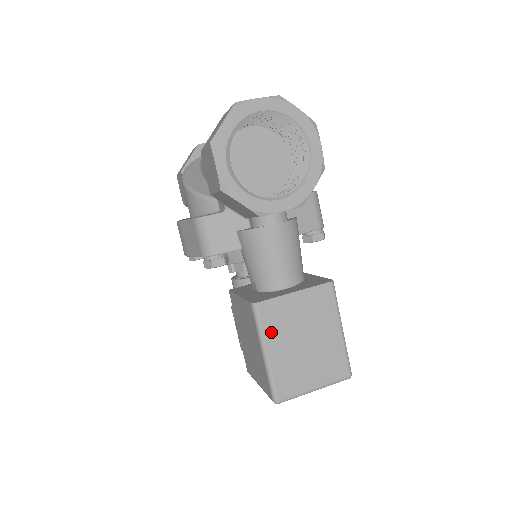
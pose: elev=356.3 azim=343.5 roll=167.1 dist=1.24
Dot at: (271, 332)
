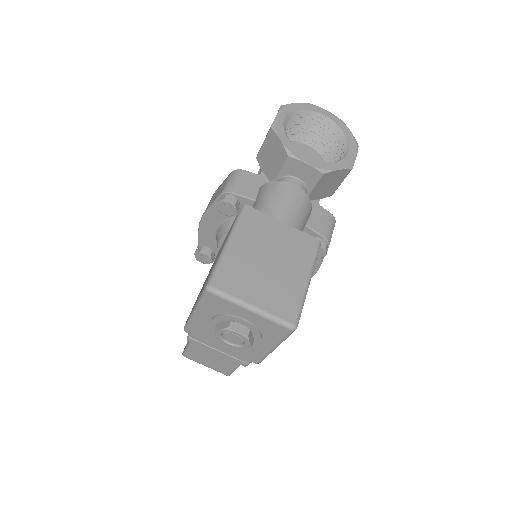
Dot at: (245, 231)
